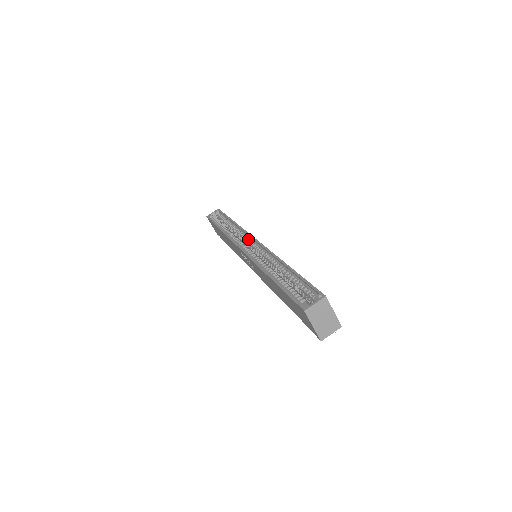
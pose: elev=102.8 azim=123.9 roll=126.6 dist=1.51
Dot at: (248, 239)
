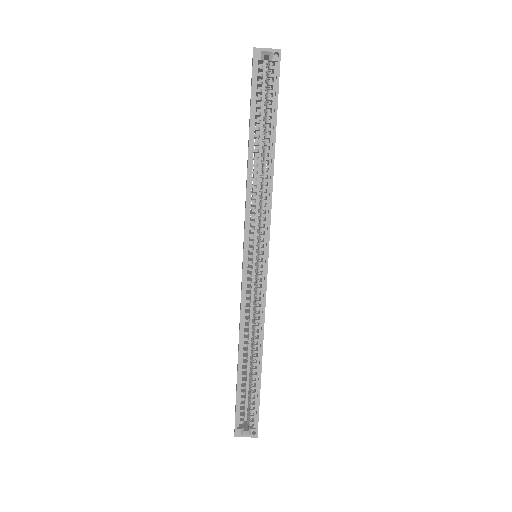
Dot at: (263, 237)
